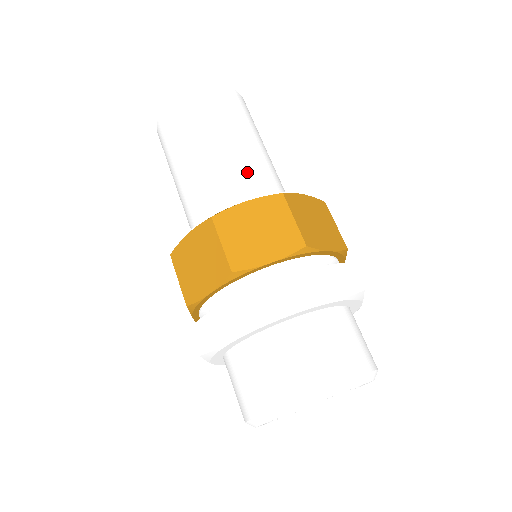
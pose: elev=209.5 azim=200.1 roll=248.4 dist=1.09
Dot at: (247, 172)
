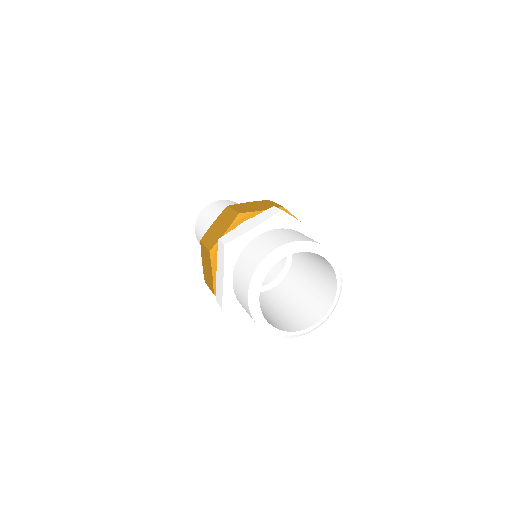
Dot at: occluded
